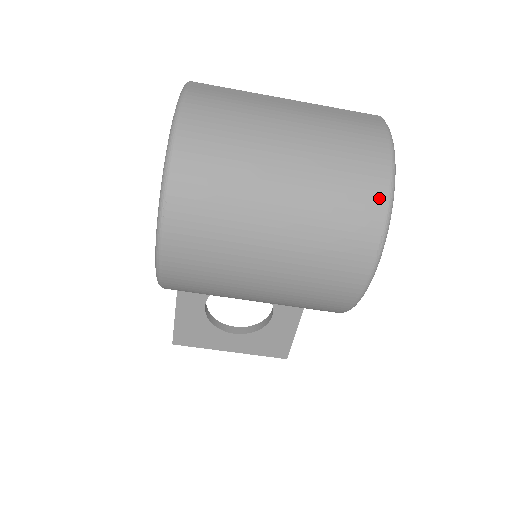
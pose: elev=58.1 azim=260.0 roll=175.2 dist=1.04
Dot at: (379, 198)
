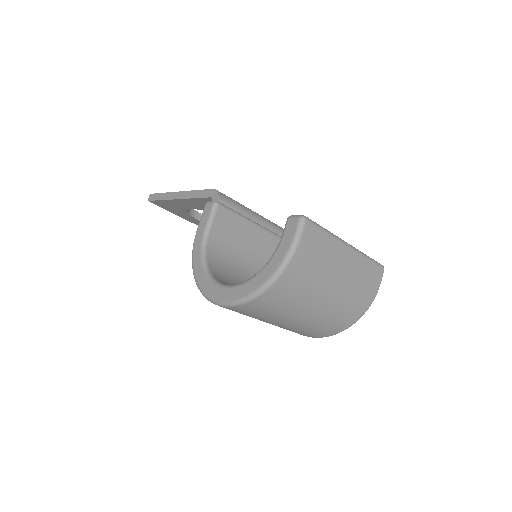
Dot at: (342, 328)
